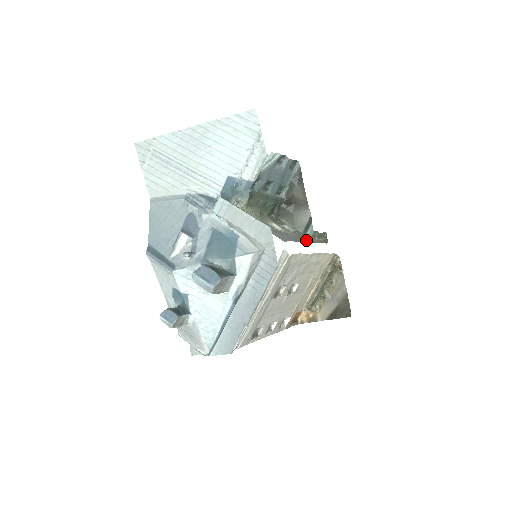
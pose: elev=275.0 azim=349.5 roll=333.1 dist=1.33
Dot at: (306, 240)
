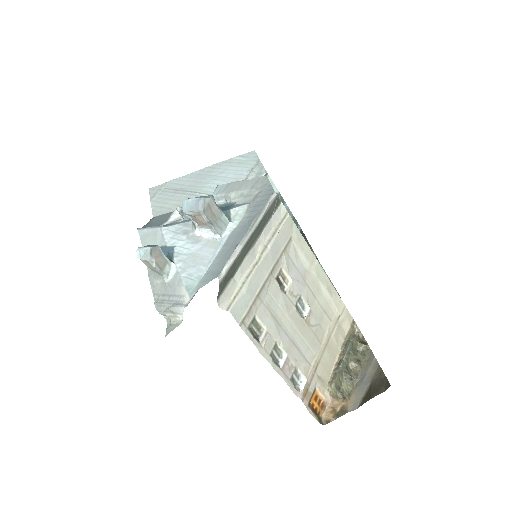
Dot at: occluded
